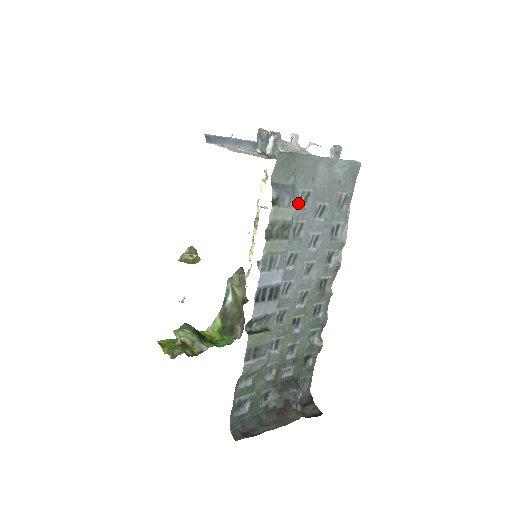
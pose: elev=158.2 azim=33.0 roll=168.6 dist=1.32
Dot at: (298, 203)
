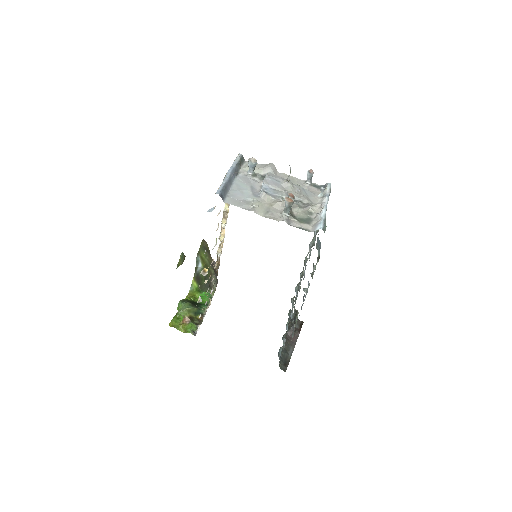
Dot at: occluded
